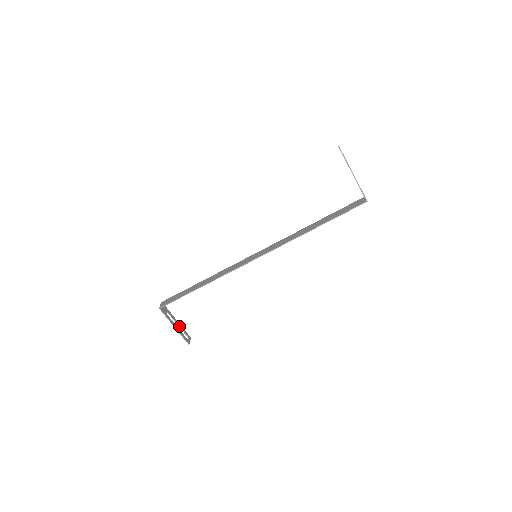
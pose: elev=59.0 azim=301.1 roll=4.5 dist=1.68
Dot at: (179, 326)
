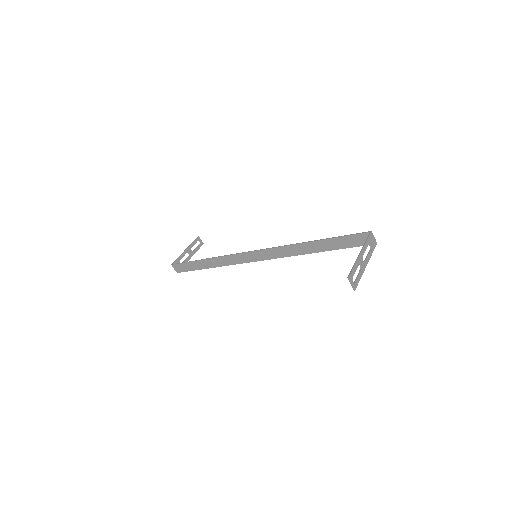
Dot at: (190, 249)
